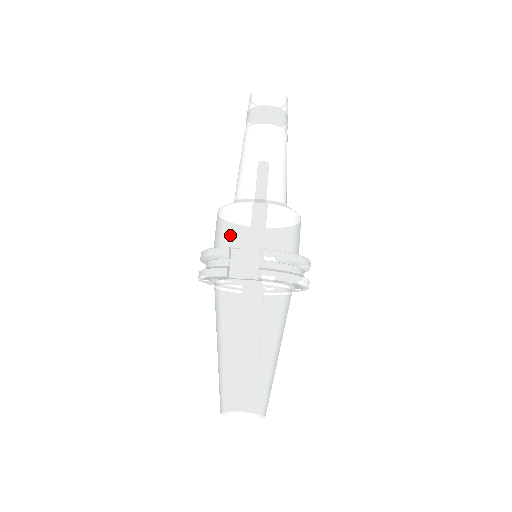
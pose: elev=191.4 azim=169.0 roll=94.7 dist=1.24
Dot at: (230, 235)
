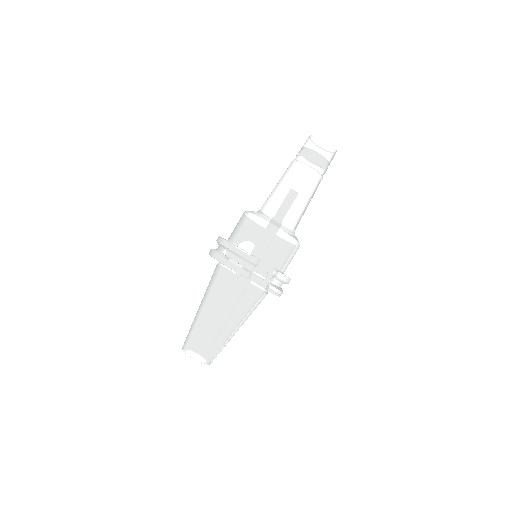
Dot at: (260, 247)
